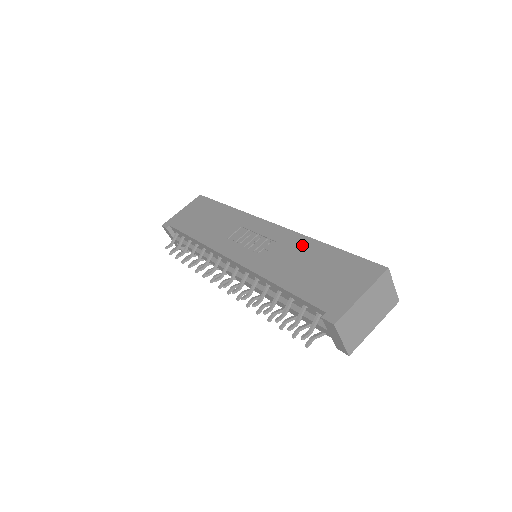
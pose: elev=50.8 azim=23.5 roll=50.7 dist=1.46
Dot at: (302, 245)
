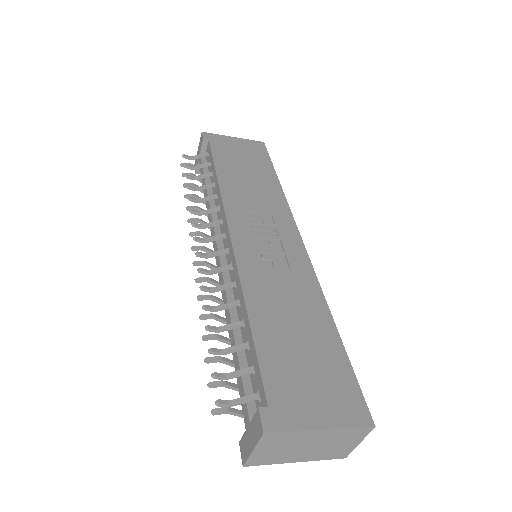
Dot at: (311, 299)
